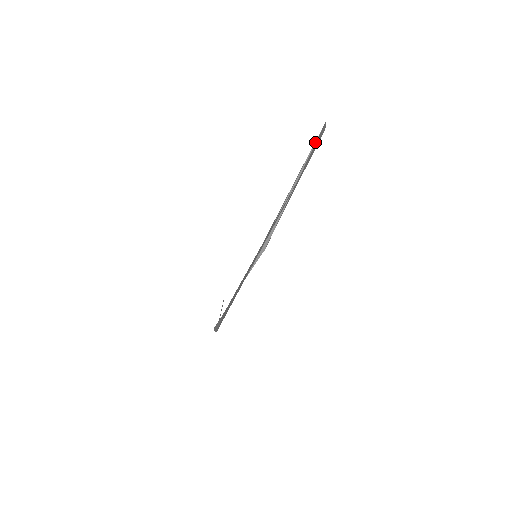
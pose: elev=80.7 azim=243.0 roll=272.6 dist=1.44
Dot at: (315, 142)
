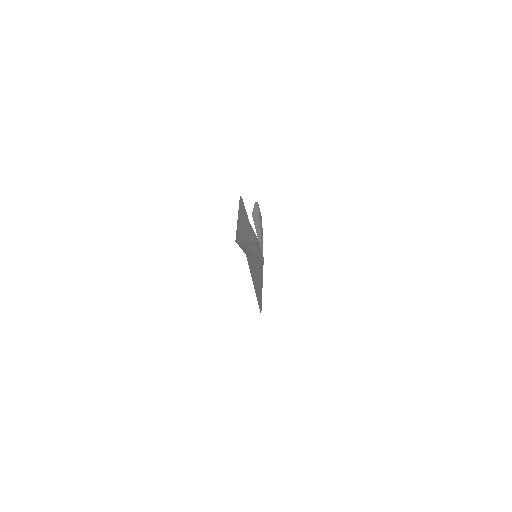
Dot at: (239, 242)
